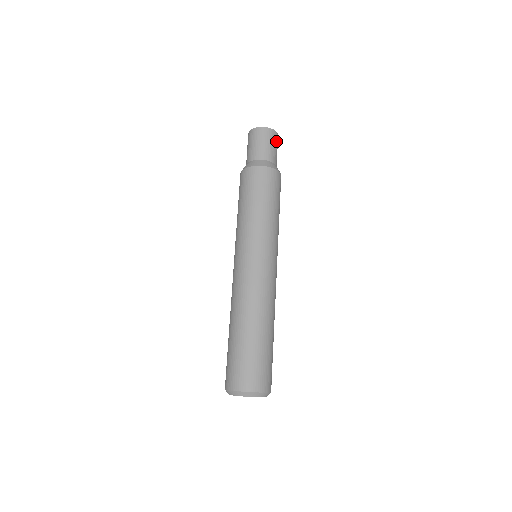
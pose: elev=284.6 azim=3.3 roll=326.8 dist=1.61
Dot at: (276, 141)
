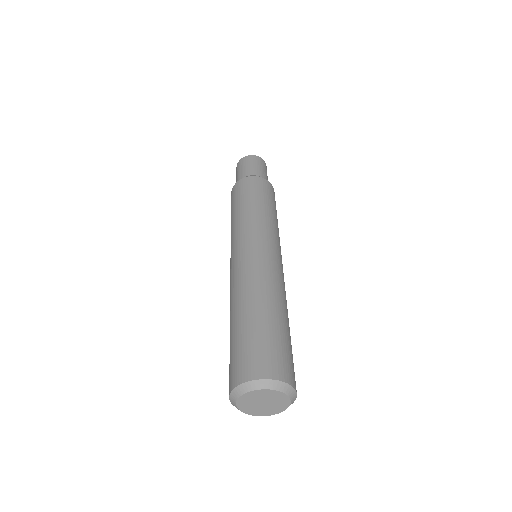
Dot at: (265, 168)
